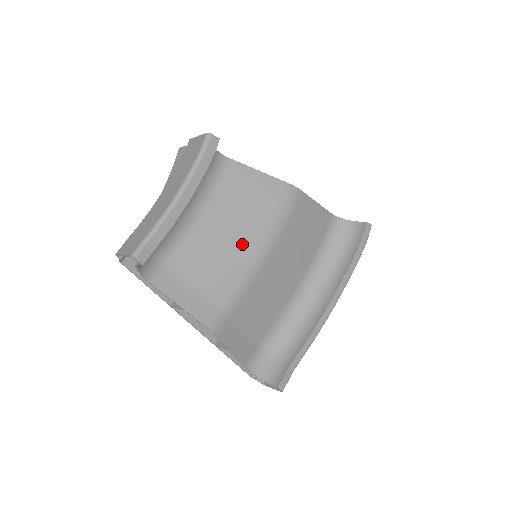
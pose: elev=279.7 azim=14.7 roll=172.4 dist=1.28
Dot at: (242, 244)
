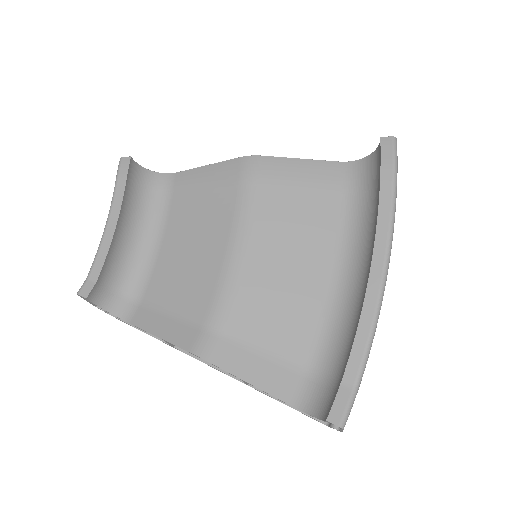
Dot at: (209, 244)
